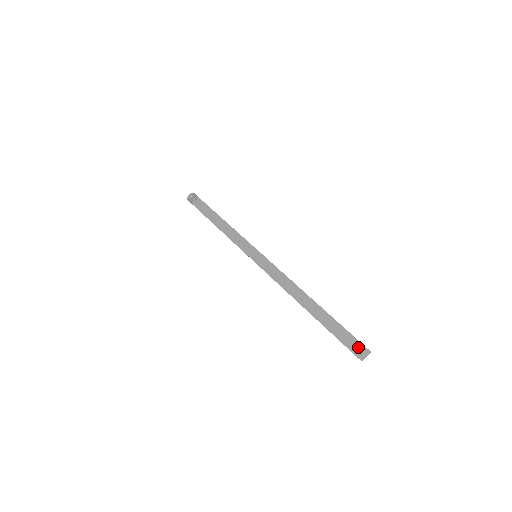
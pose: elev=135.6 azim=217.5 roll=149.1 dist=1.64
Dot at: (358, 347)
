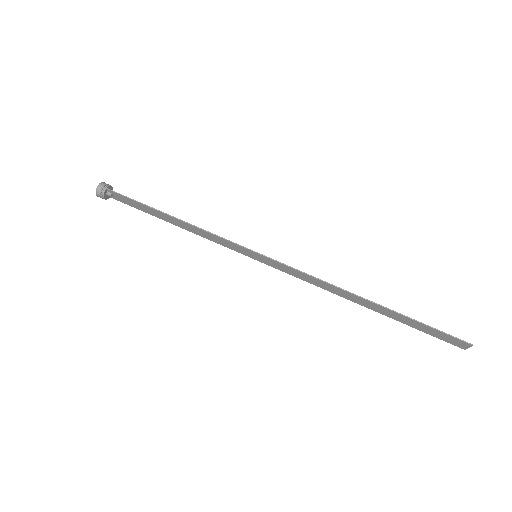
Dot at: (454, 341)
